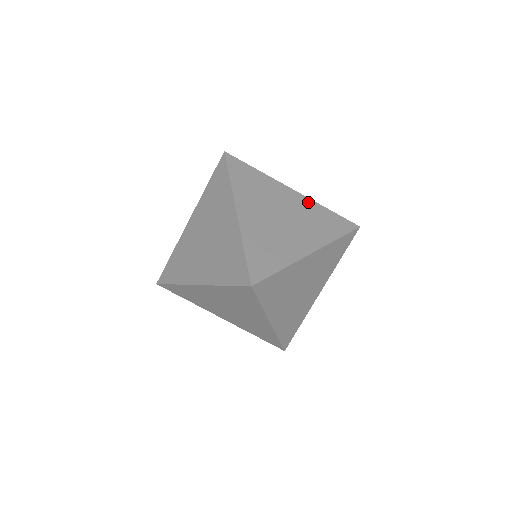
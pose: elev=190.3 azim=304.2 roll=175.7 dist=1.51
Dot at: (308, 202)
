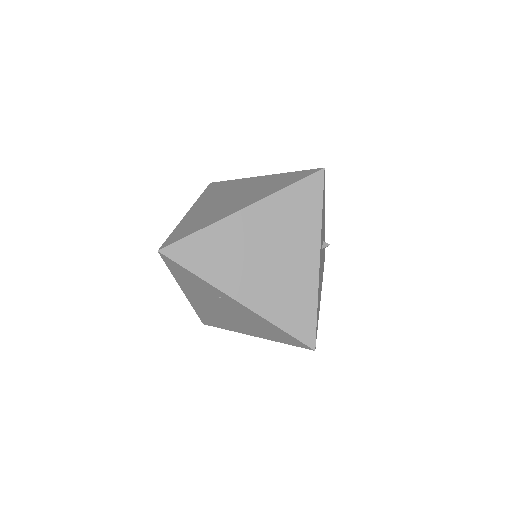
Dot at: (270, 177)
